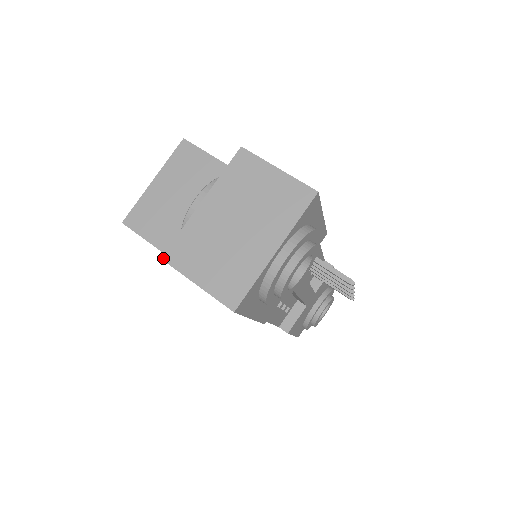
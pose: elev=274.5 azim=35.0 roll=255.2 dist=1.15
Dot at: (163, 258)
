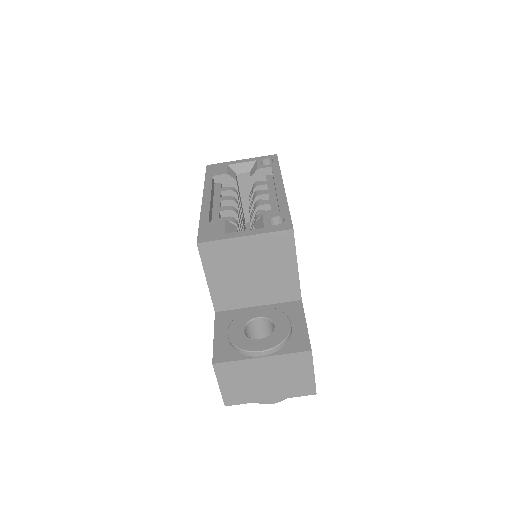
Dot at: (214, 365)
